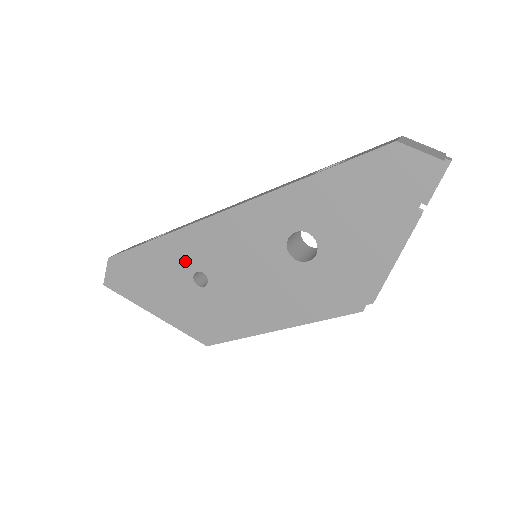
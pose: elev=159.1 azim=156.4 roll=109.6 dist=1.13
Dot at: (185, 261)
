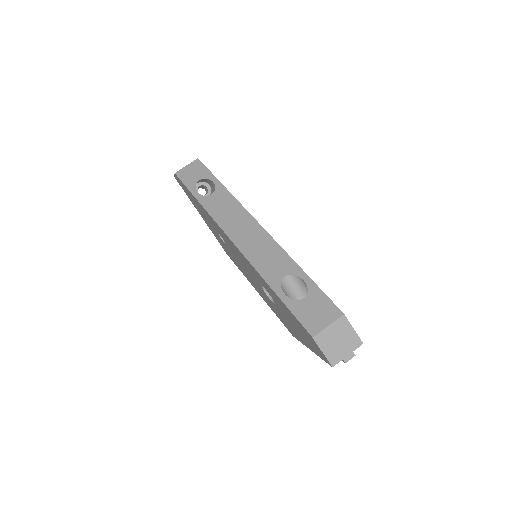
Dot at: (214, 225)
